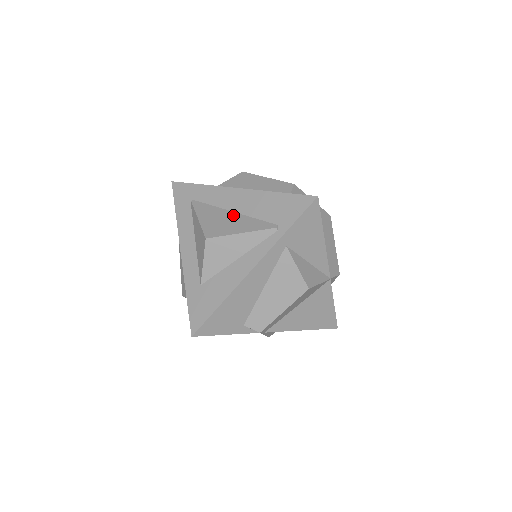
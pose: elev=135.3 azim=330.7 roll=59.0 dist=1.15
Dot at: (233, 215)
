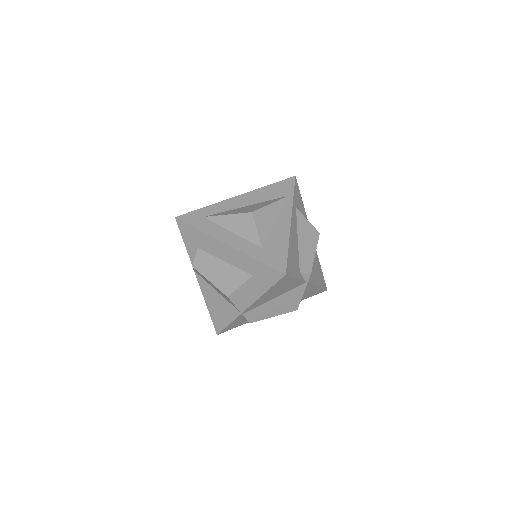
Dot at: (249, 206)
